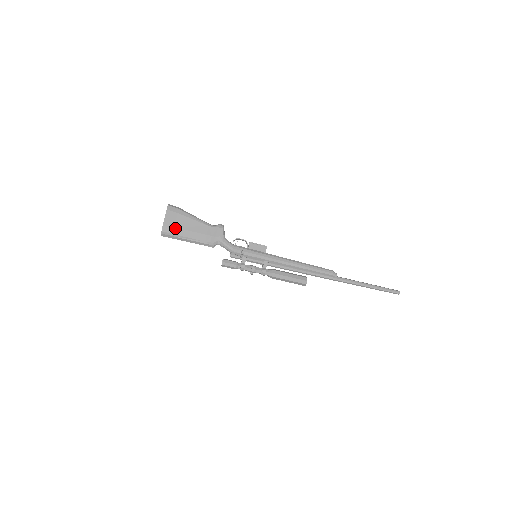
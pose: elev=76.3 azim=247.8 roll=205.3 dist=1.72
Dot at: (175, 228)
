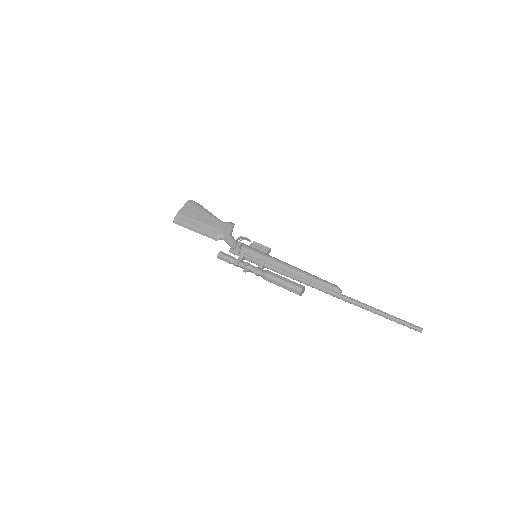
Dot at: (187, 217)
